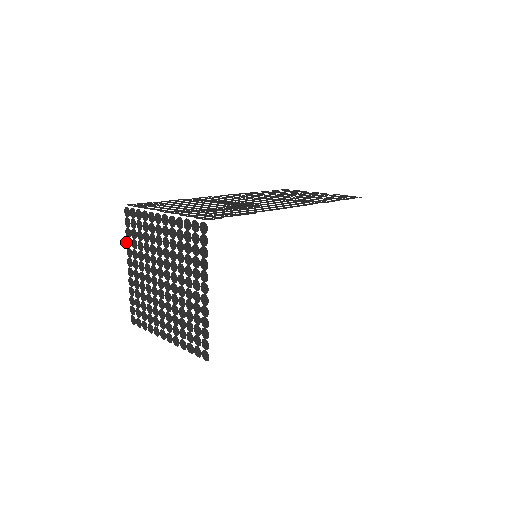
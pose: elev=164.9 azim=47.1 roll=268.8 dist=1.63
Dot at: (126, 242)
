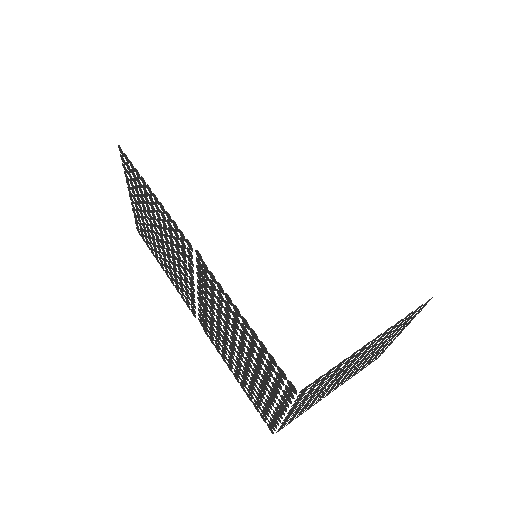
Dot at: occluded
